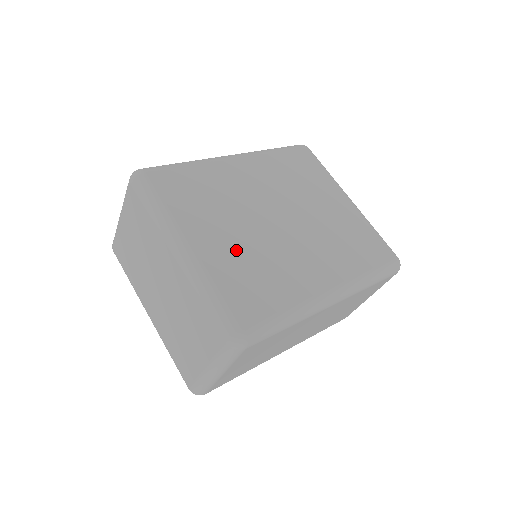
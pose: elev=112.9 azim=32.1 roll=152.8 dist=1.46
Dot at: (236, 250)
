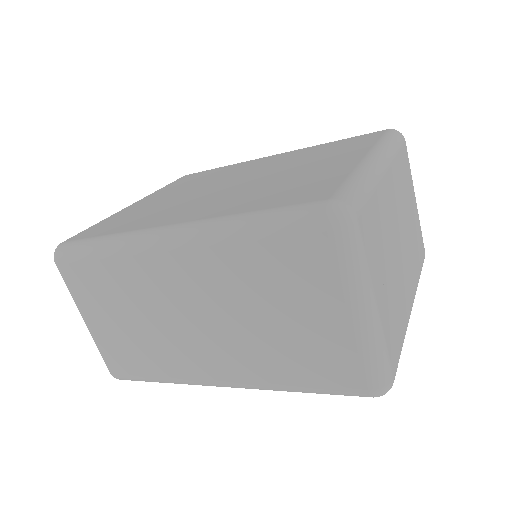
Dot at: (154, 204)
